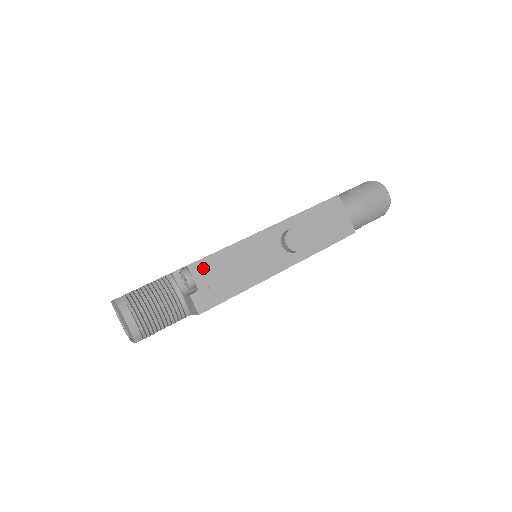
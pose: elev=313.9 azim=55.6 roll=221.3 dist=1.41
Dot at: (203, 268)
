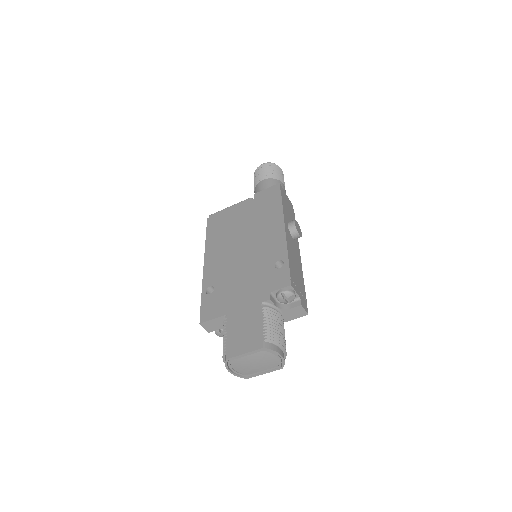
Dot at: (293, 281)
